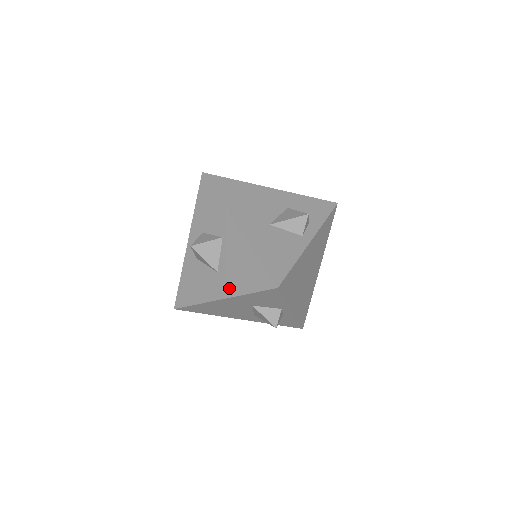
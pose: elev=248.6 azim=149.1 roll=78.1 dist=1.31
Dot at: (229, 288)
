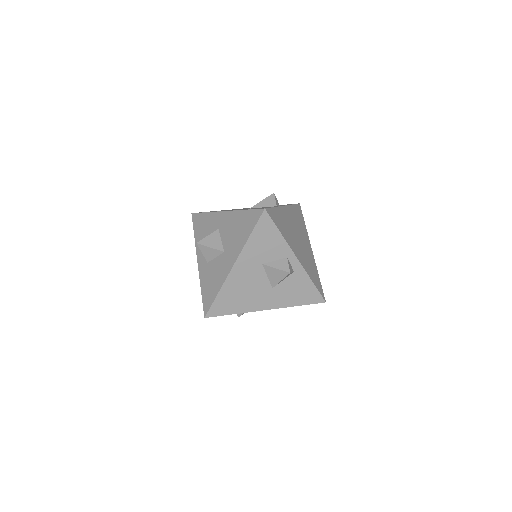
Dot at: (236, 250)
